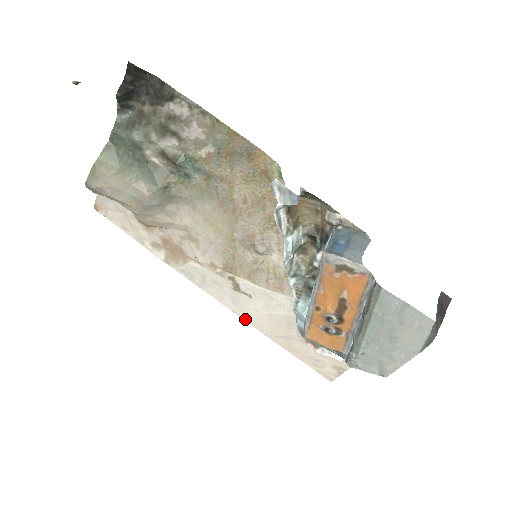
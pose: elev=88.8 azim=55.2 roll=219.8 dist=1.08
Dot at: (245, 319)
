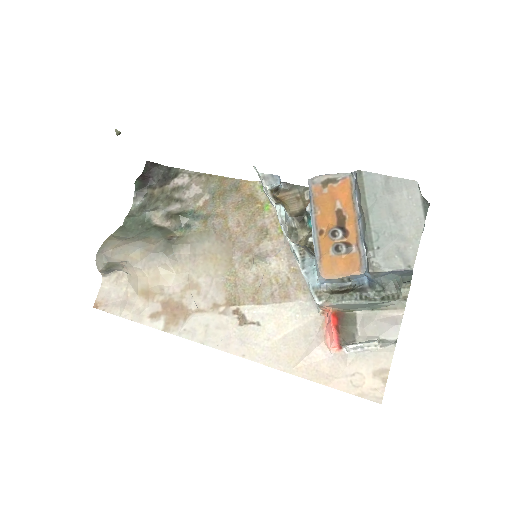
Dot at: (258, 360)
